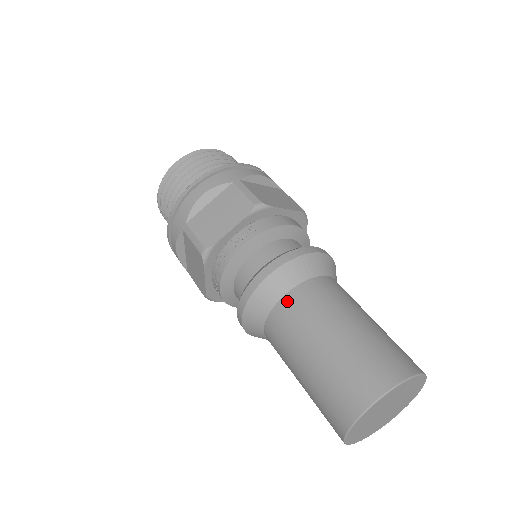
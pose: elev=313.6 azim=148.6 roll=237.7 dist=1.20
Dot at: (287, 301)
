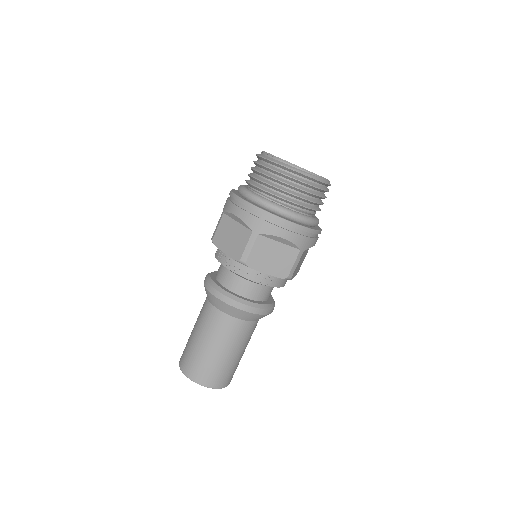
Dot at: (235, 322)
